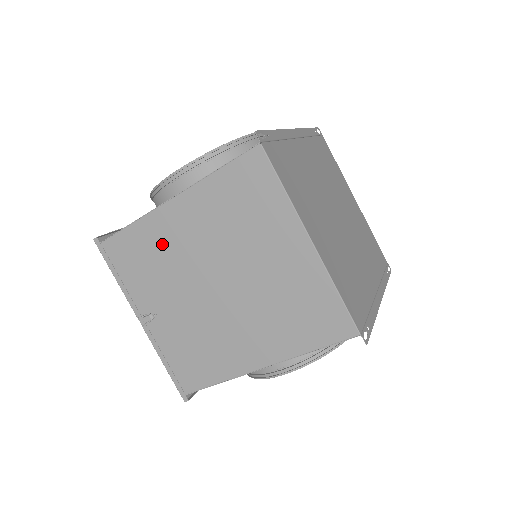
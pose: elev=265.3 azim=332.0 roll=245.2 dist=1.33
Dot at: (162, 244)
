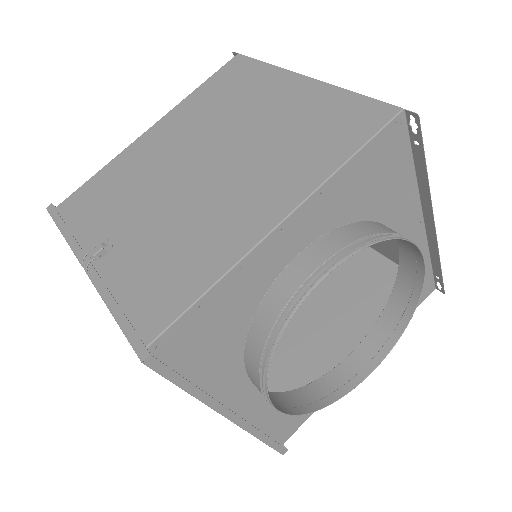
Dot at: (133, 168)
